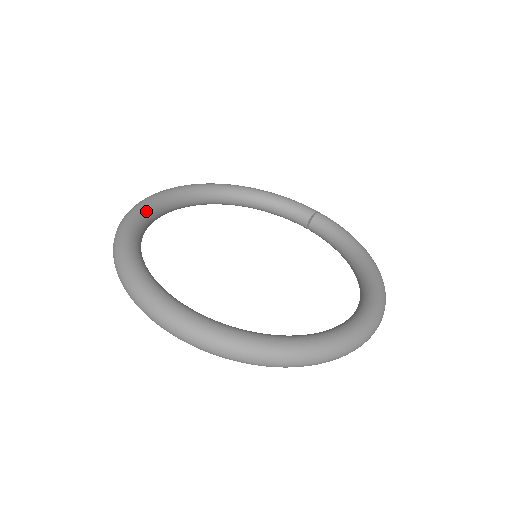
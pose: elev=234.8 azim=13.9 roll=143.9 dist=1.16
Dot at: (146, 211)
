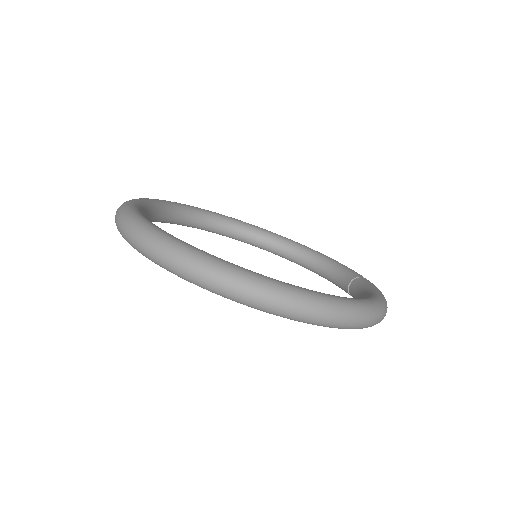
Dot at: (200, 210)
